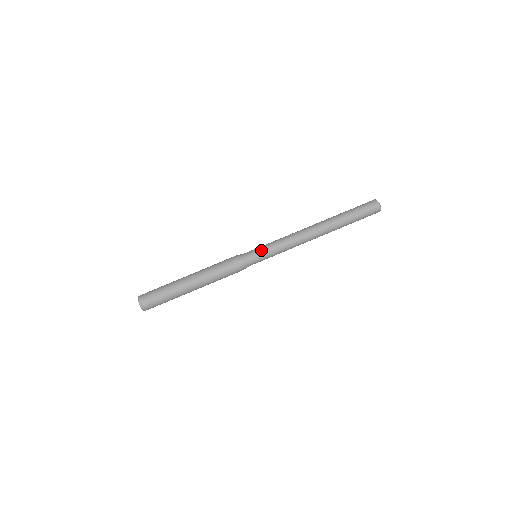
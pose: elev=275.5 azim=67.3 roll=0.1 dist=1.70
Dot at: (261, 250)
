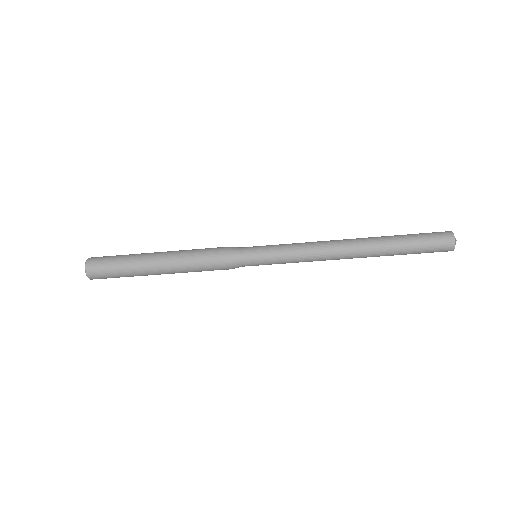
Dot at: occluded
